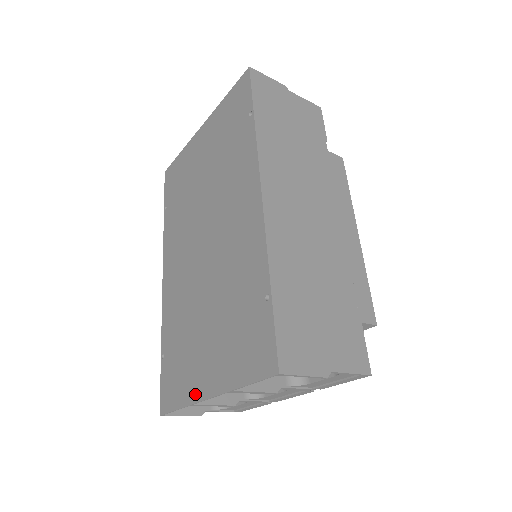
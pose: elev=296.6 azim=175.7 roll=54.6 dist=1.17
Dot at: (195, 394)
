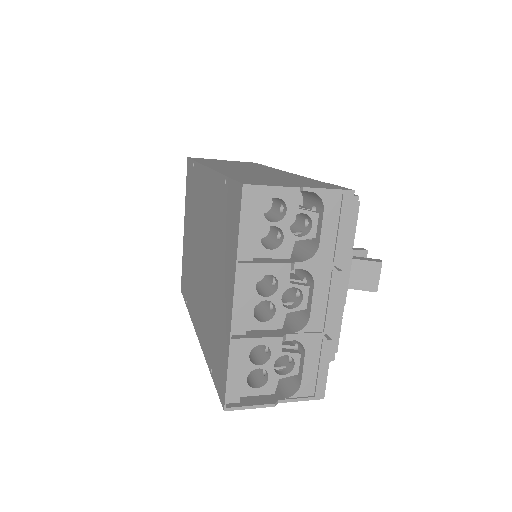
Dot at: (228, 327)
